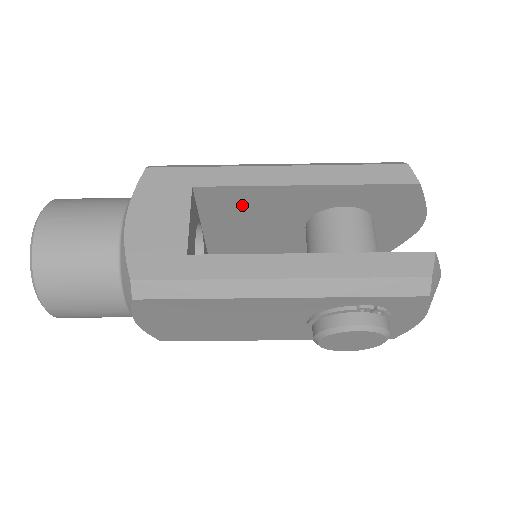
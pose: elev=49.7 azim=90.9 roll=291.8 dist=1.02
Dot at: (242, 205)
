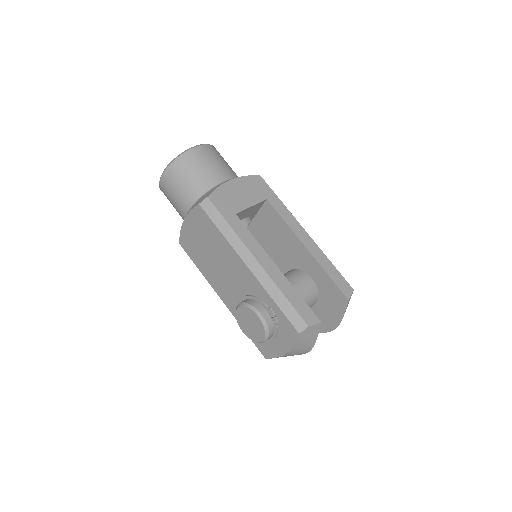
Dot at: (275, 230)
